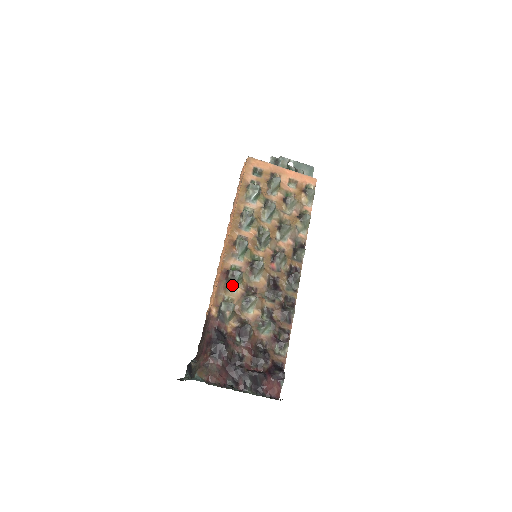
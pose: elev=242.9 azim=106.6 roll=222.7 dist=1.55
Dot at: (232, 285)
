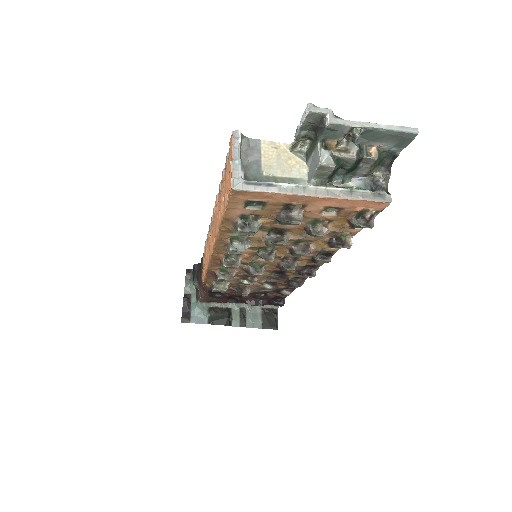
Dot at: occluded
